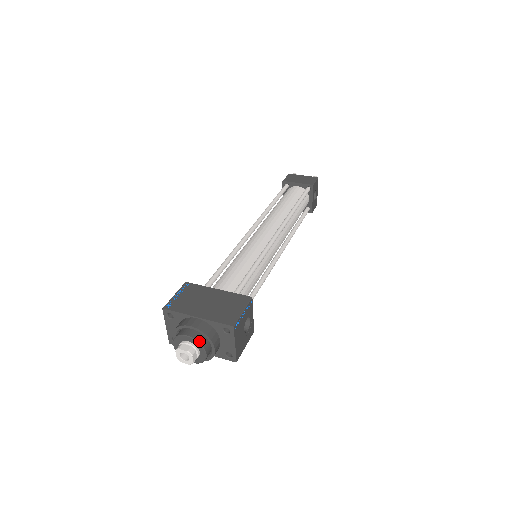
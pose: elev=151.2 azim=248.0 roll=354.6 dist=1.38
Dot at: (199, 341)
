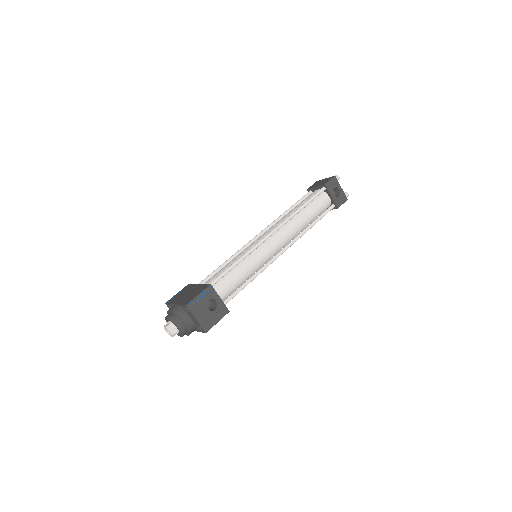
Dot at: (172, 319)
